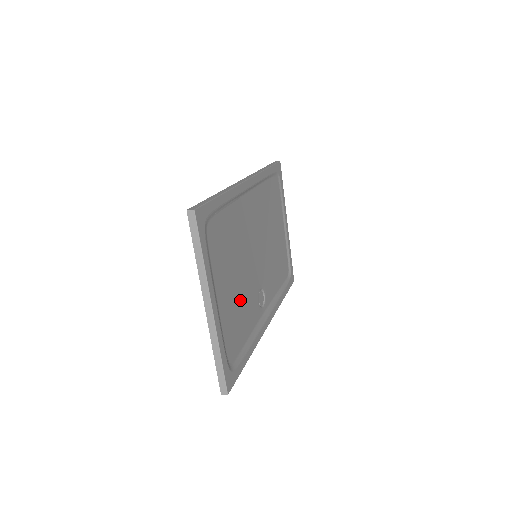
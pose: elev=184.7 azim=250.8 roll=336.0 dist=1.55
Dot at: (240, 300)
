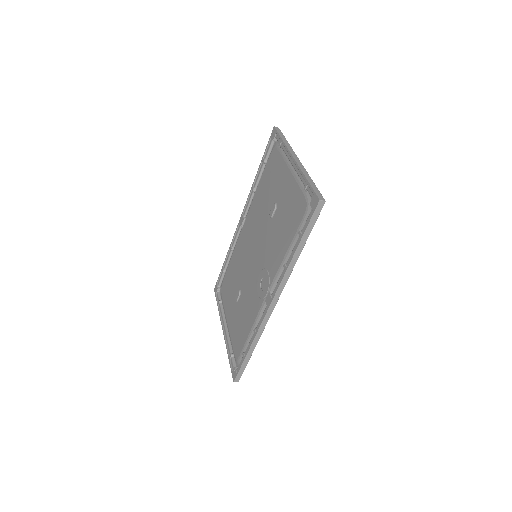
Dot at: occluded
